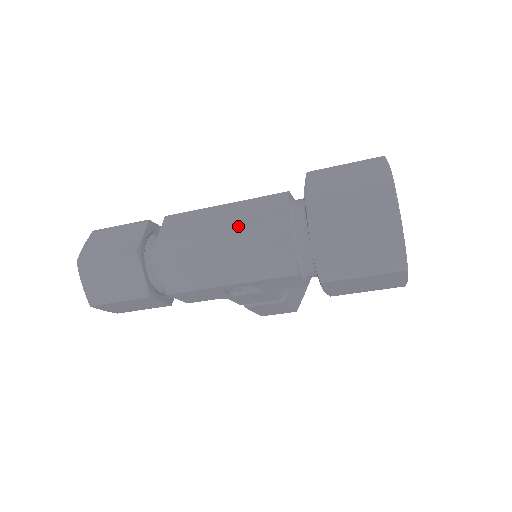
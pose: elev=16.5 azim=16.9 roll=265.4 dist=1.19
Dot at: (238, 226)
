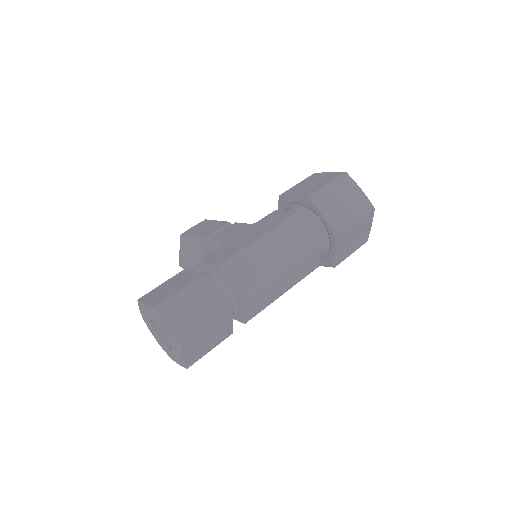
Dot at: (291, 255)
